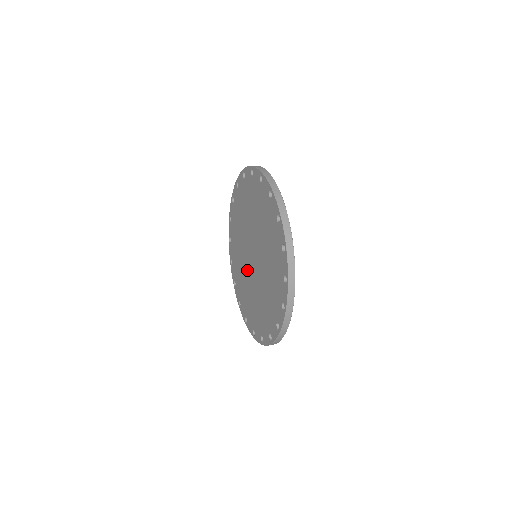
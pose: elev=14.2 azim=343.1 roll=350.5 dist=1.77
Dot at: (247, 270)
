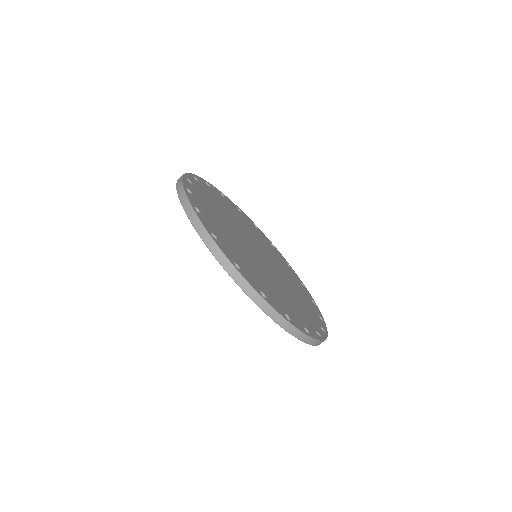
Dot at: occluded
